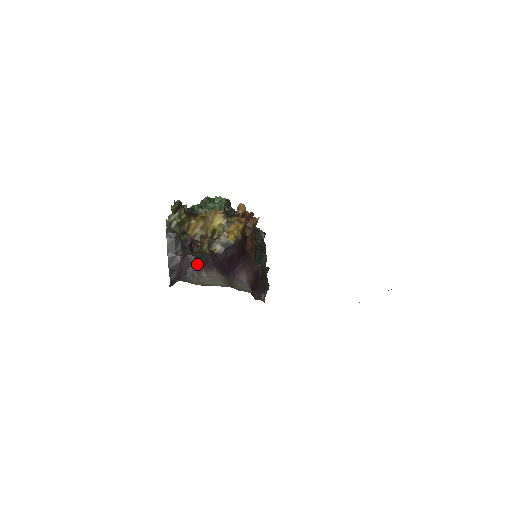
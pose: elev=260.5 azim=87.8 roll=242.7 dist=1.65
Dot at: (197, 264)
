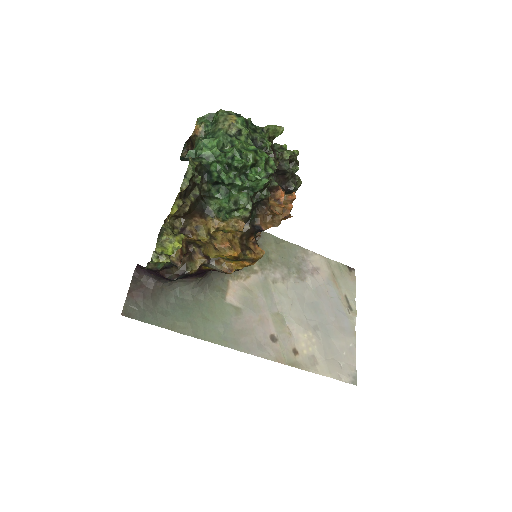
Dot at: occluded
